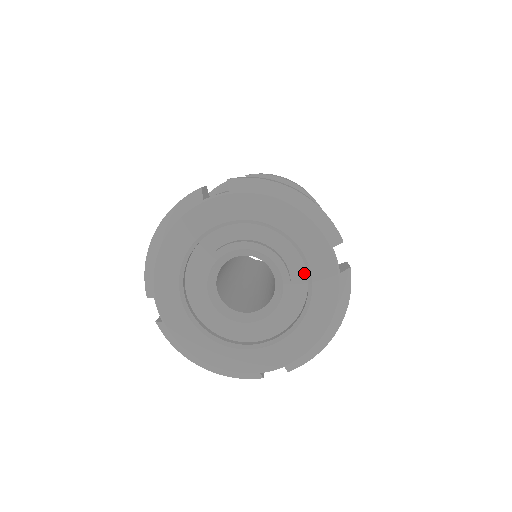
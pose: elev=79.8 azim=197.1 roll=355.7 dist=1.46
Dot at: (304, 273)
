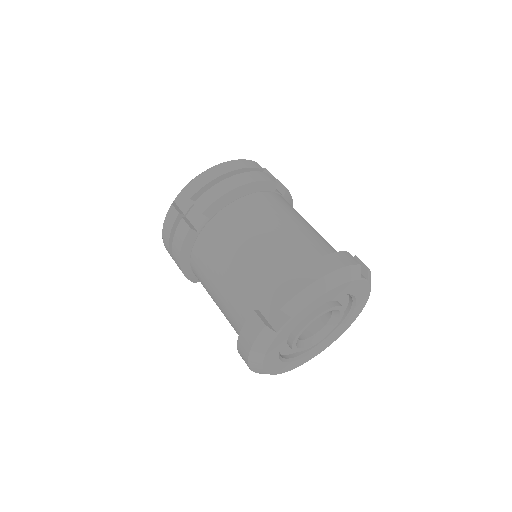
Dot at: occluded
